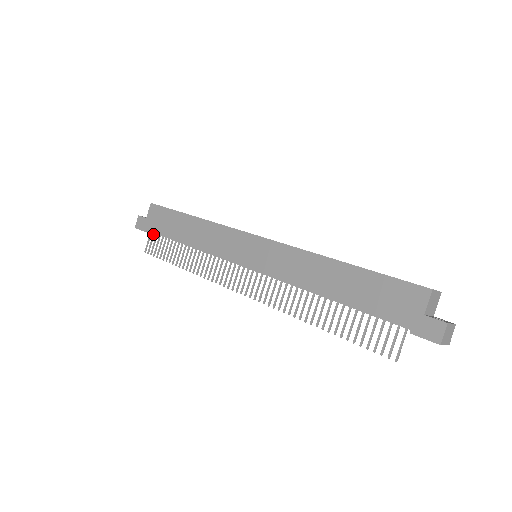
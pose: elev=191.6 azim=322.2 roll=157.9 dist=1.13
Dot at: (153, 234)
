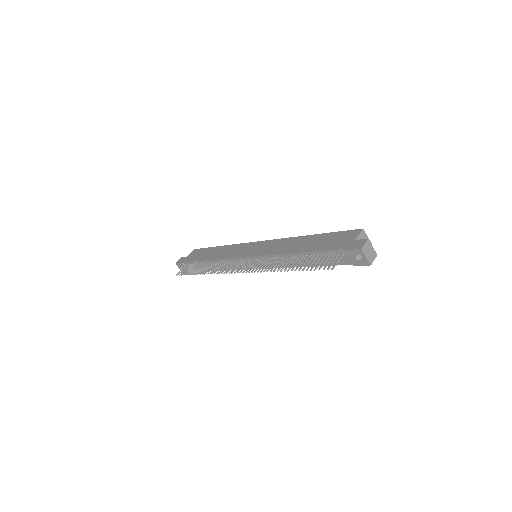
Dot at: (187, 264)
